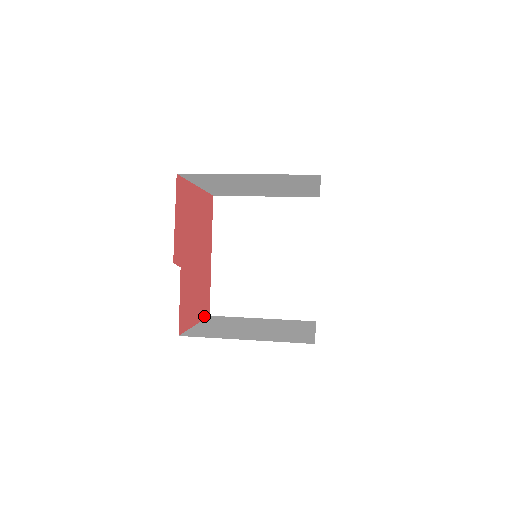
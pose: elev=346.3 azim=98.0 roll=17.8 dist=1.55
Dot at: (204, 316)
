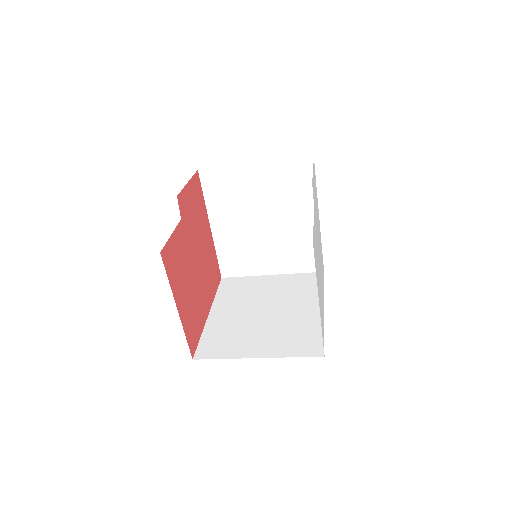
Dot at: (187, 338)
